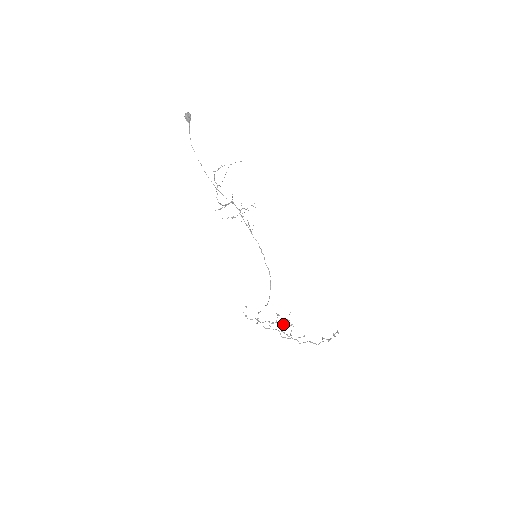
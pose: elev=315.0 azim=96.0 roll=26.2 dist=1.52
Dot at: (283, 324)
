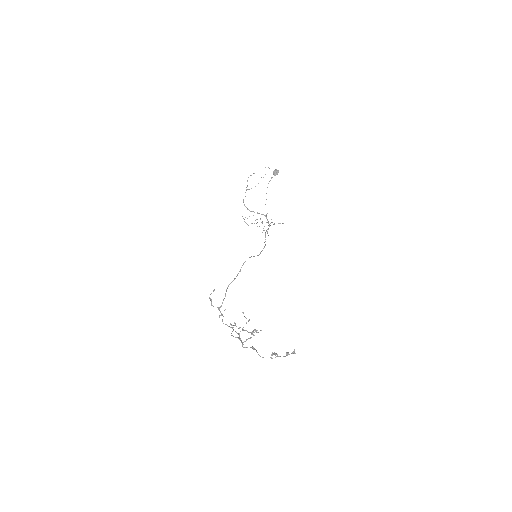
Dot at: (246, 330)
